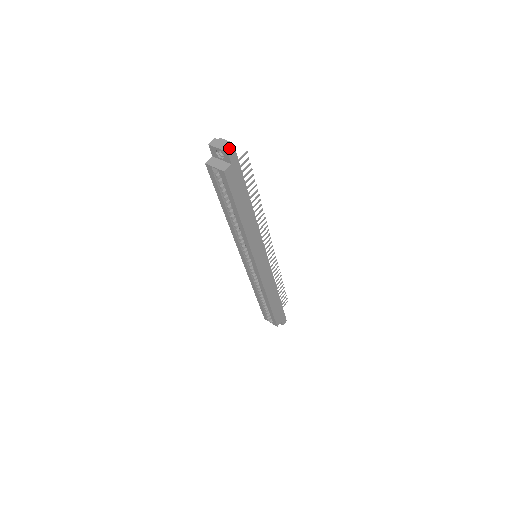
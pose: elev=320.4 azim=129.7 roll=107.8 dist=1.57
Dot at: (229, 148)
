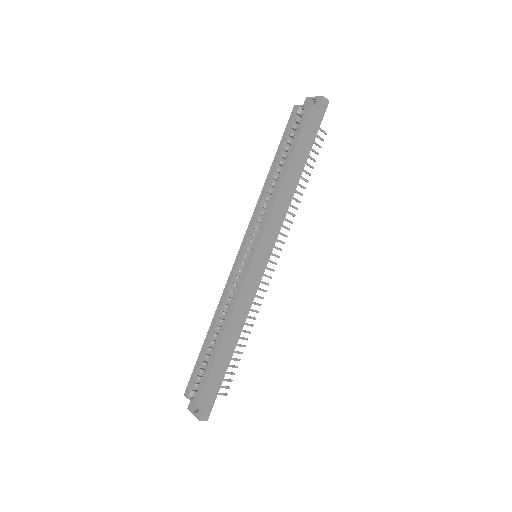
Dot at: (325, 98)
